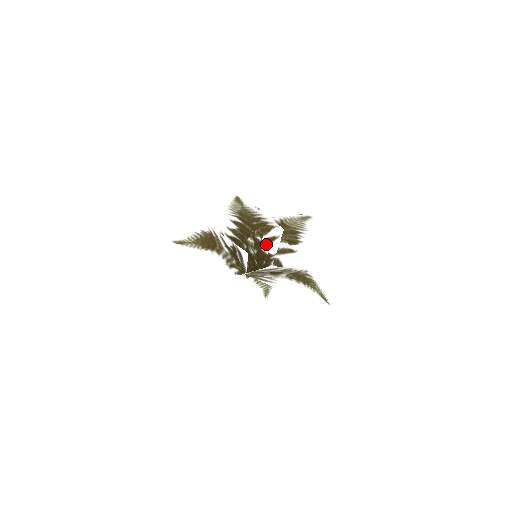
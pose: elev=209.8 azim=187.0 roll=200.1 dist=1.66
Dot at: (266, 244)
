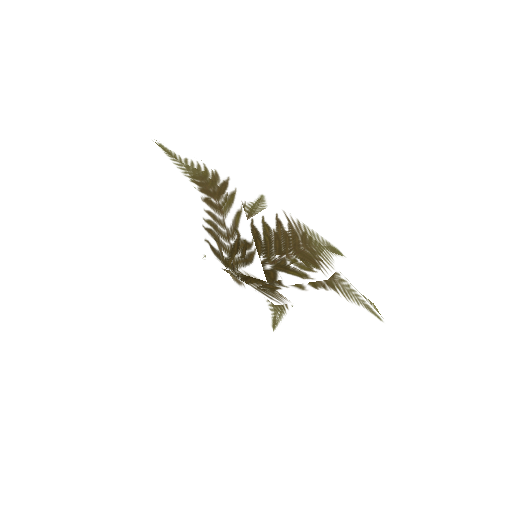
Dot at: (289, 273)
